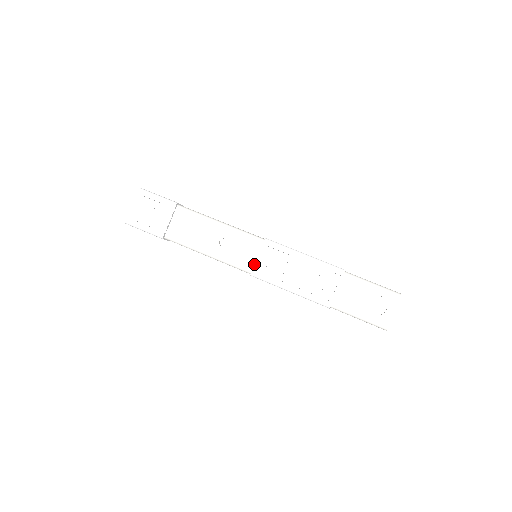
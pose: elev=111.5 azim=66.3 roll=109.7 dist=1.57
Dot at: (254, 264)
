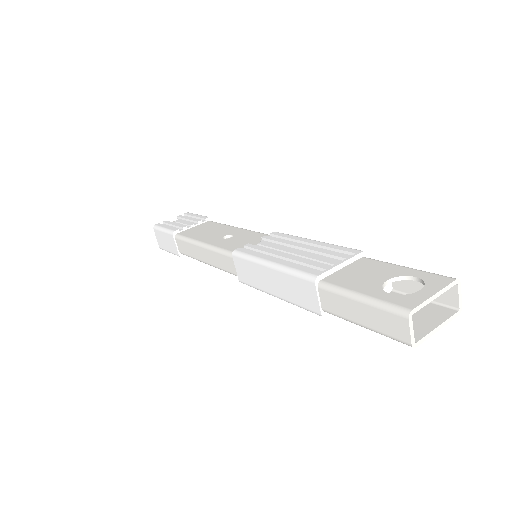
Dot at: occluded
